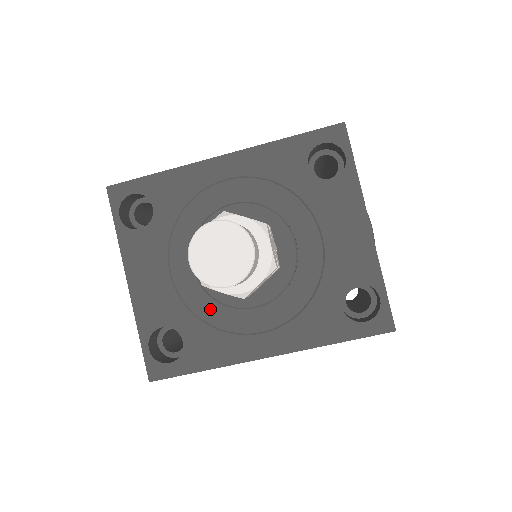
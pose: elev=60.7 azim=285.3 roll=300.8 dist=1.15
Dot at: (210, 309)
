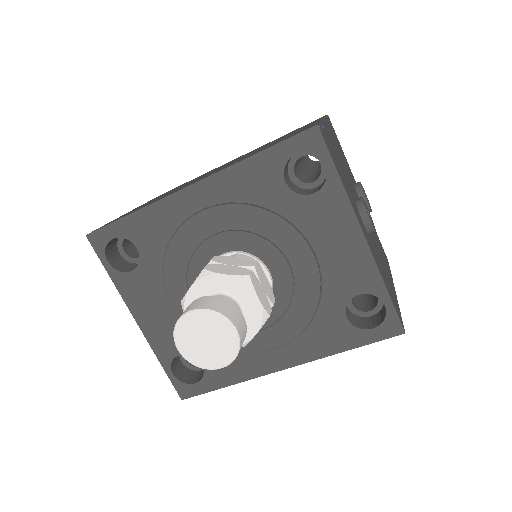
Dot at: occluded
